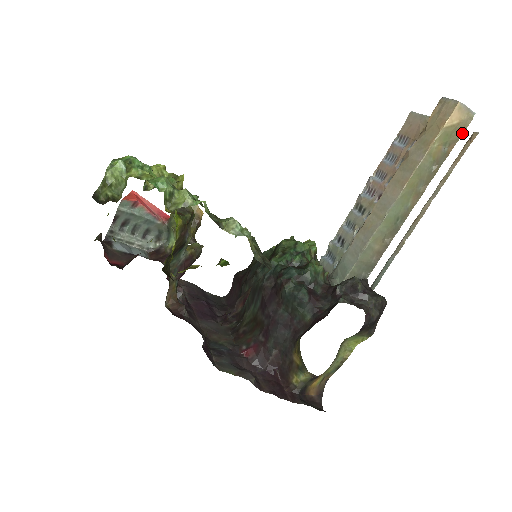
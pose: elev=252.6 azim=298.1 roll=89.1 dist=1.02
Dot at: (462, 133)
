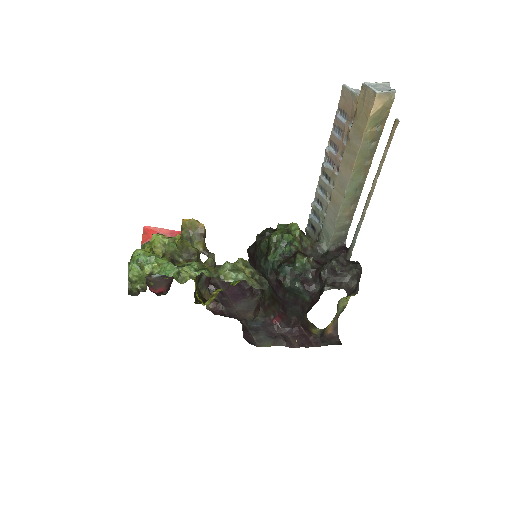
Dot at: (389, 111)
